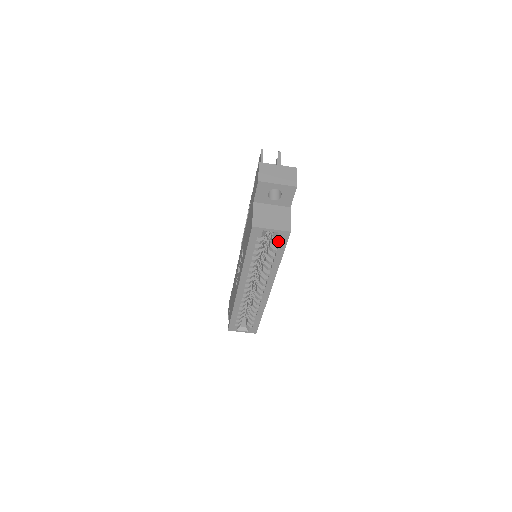
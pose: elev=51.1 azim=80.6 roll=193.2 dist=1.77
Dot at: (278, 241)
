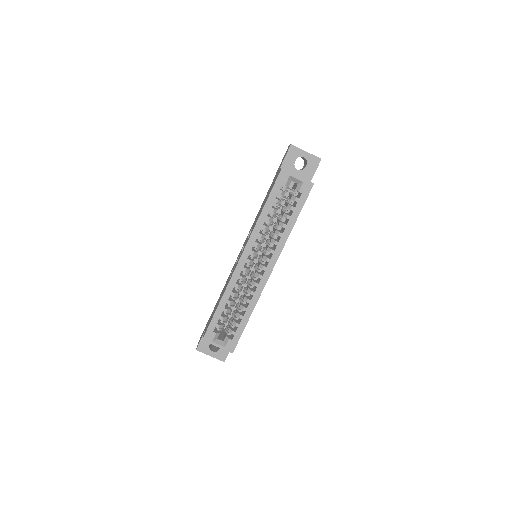
Dot at: (298, 198)
